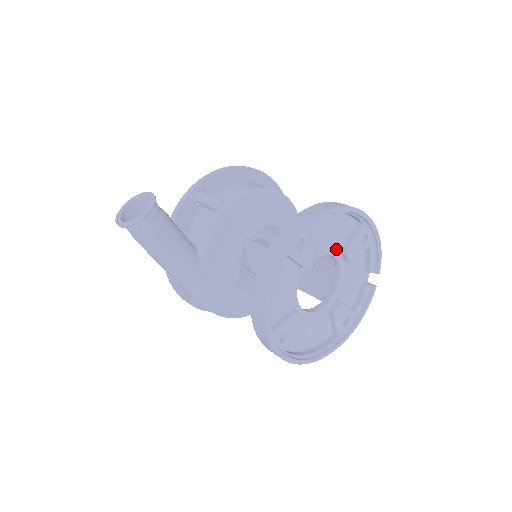
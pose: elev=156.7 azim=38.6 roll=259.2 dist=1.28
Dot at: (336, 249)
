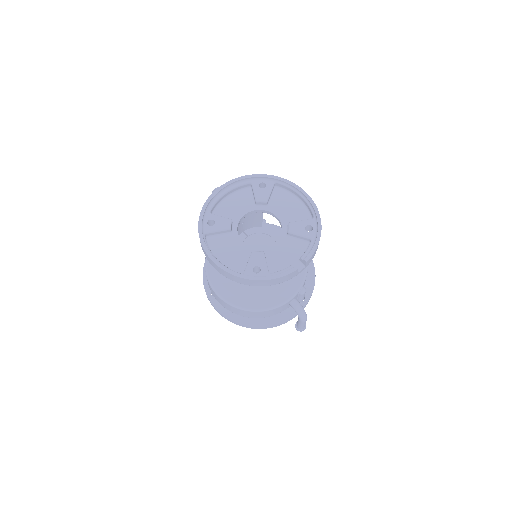
Dot at: (287, 221)
